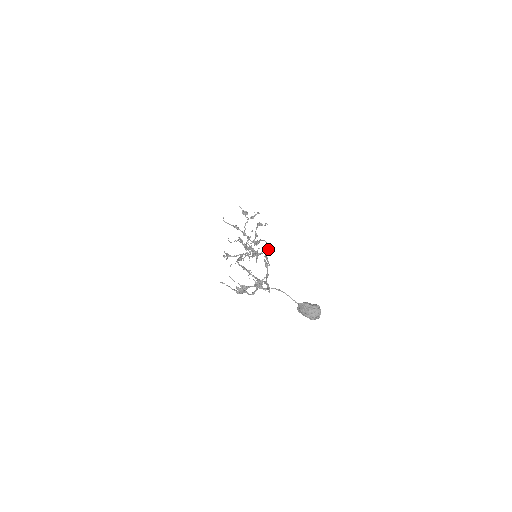
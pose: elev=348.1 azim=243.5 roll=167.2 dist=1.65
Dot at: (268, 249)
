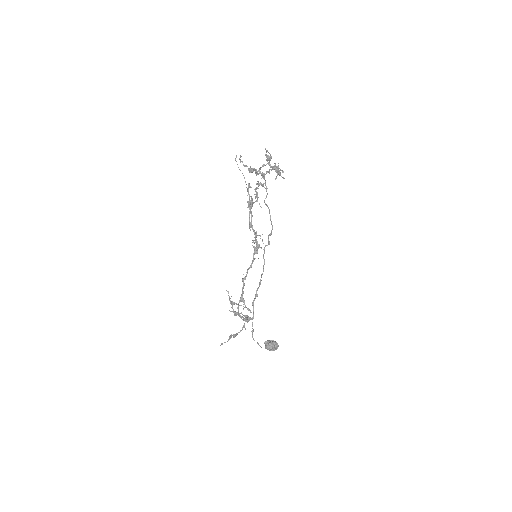
Dot at: (270, 235)
